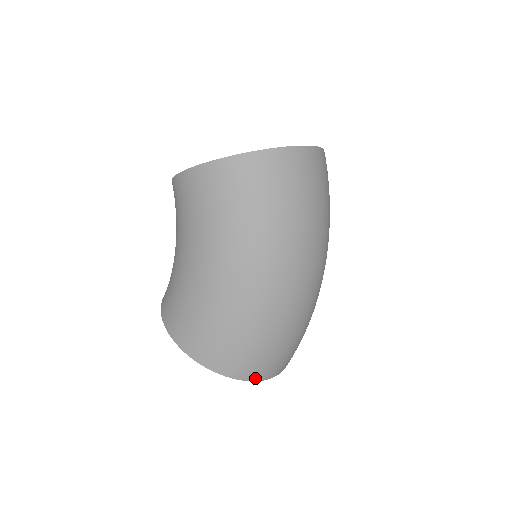
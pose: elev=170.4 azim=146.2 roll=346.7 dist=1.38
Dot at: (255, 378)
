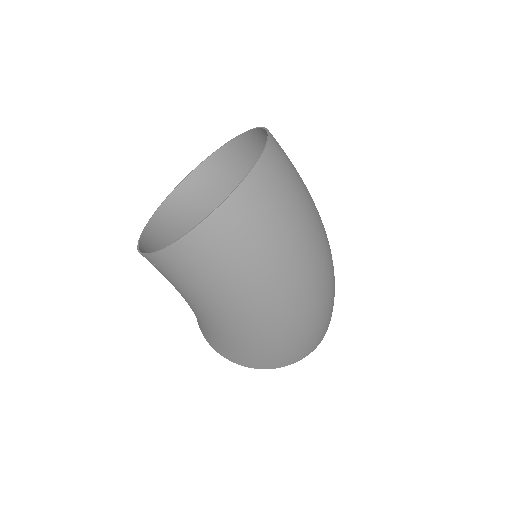
Dot at: (309, 353)
